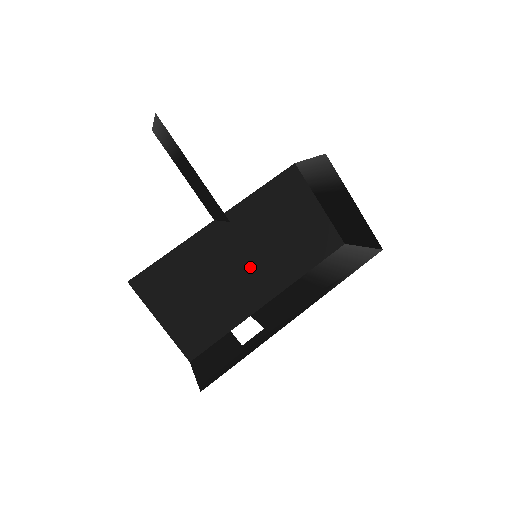
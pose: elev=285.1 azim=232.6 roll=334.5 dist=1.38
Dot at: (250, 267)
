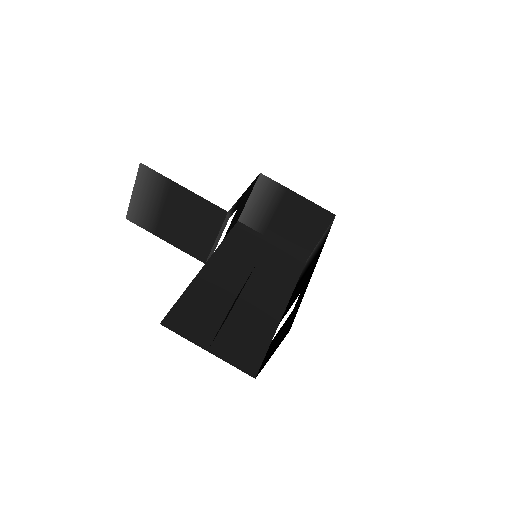
Dot at: (253, 289)
